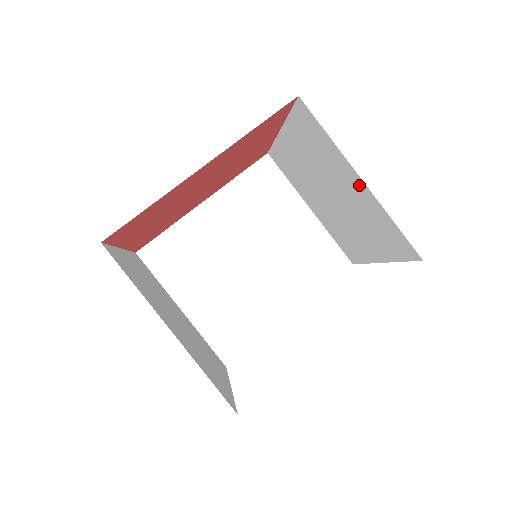
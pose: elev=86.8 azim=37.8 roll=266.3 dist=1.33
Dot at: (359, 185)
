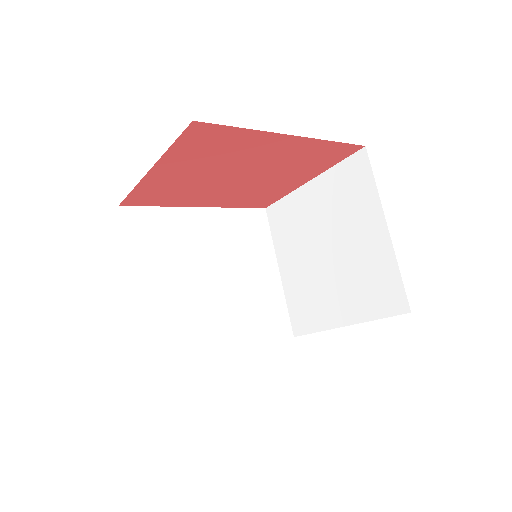
Dot at: (379, 233)
